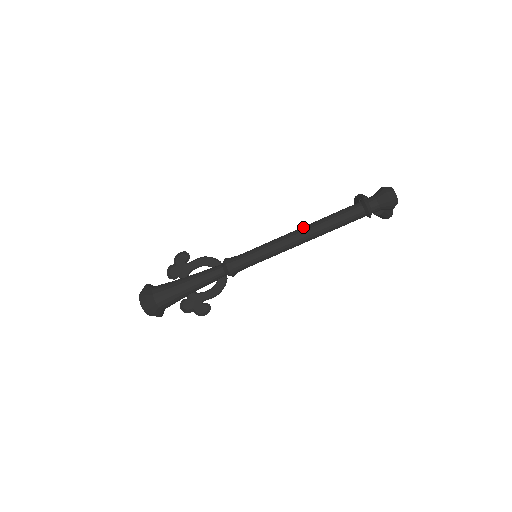
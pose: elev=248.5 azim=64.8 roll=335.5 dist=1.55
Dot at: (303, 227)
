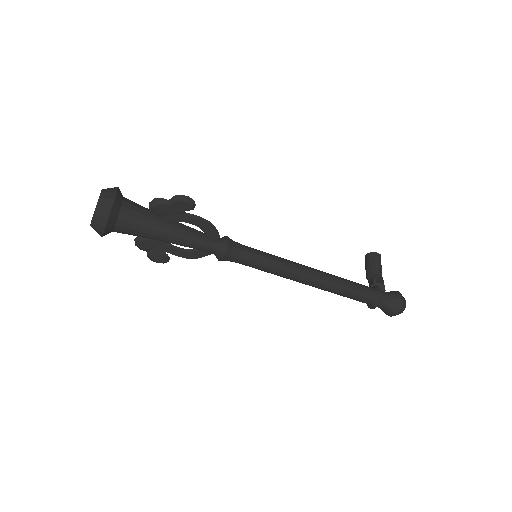
Dot at: (320, 276)
